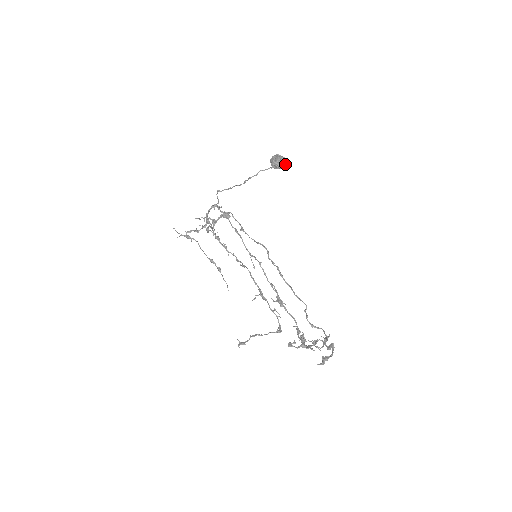
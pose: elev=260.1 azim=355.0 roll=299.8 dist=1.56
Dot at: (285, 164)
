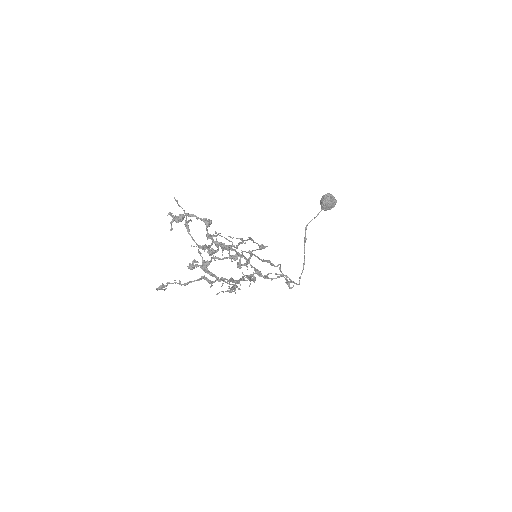
Dot at: (327, 195)
